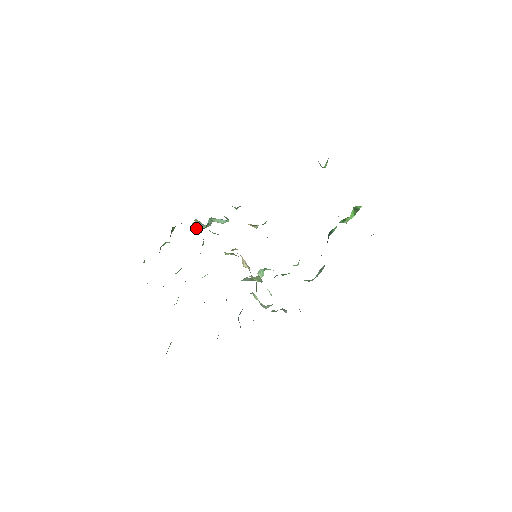
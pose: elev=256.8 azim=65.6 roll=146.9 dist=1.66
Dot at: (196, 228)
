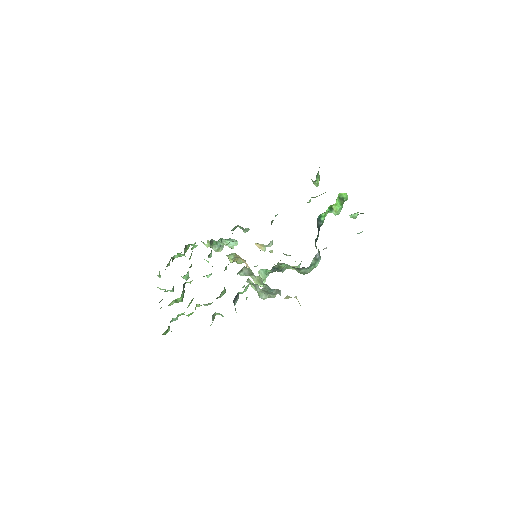
Dot at: (207, 245)
